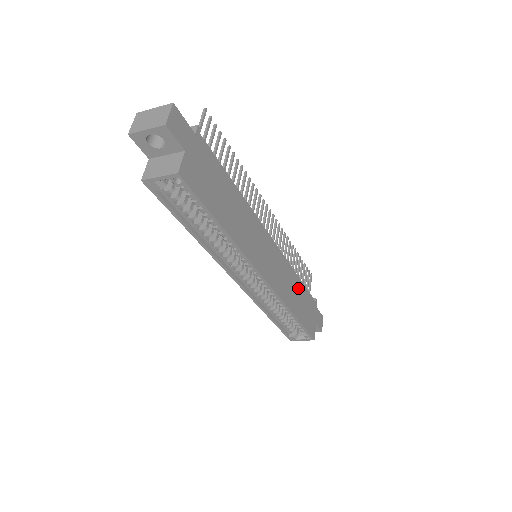
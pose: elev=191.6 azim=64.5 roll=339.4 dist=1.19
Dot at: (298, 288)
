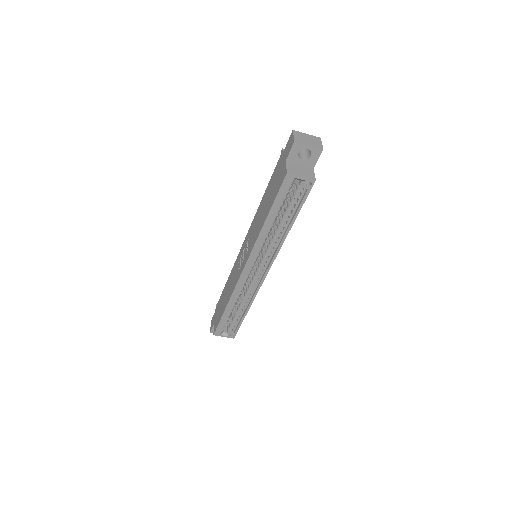
Dot at: occluded
